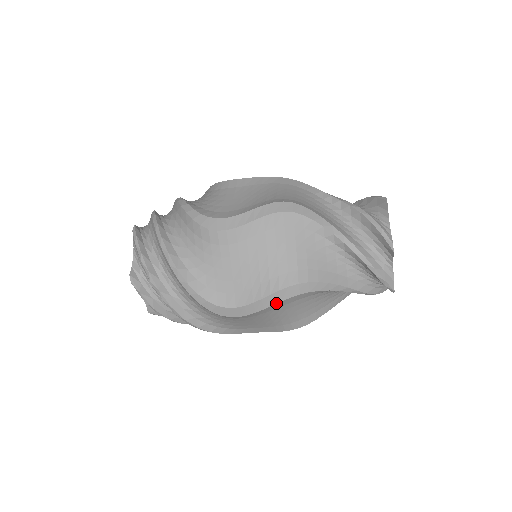
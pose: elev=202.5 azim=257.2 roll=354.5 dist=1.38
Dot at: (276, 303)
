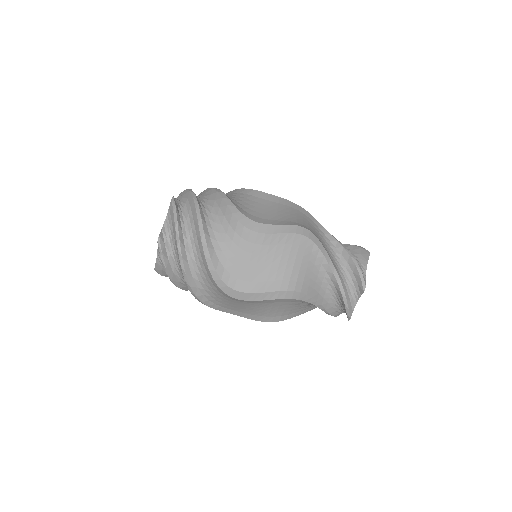
Dot at: (291, 233)
